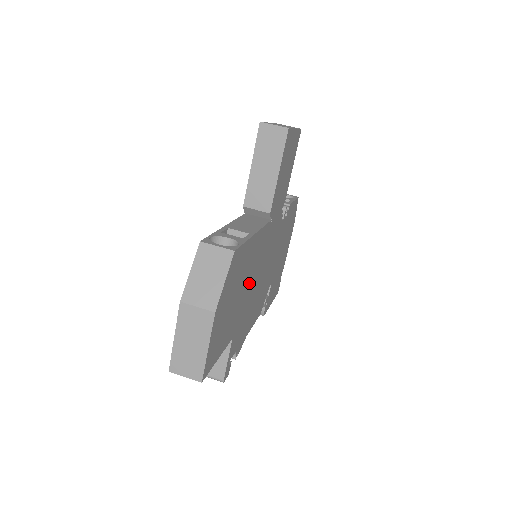
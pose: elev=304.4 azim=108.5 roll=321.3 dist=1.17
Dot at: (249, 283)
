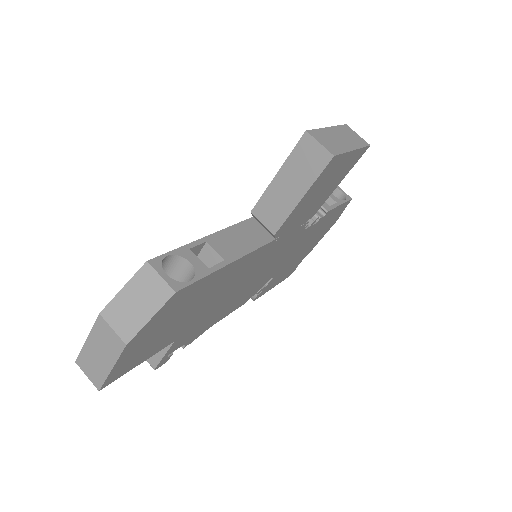
Dot at: (217, 296)
